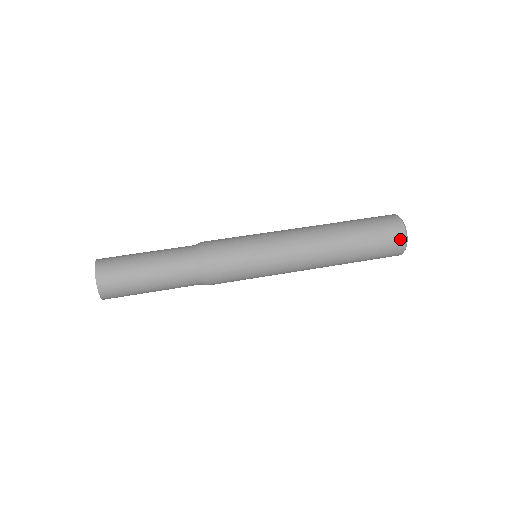
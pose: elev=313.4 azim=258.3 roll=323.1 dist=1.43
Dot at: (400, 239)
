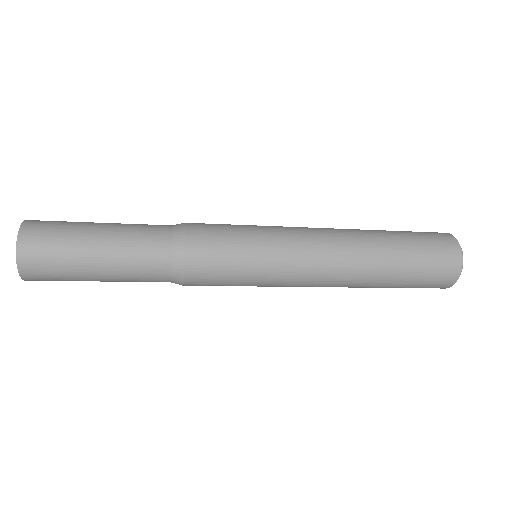
Dot at: (453, 270)
